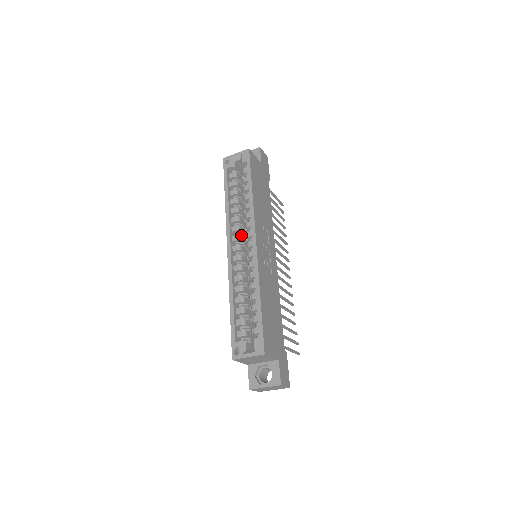
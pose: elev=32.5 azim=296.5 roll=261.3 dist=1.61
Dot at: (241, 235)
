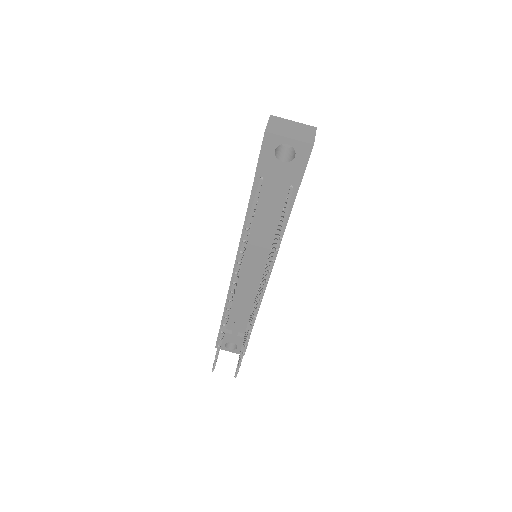
Dot at: occluded
